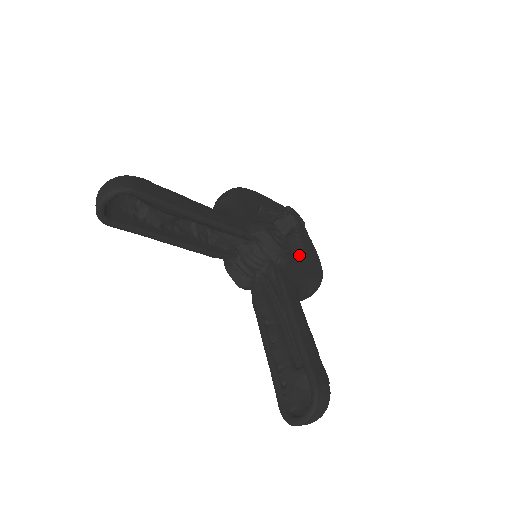
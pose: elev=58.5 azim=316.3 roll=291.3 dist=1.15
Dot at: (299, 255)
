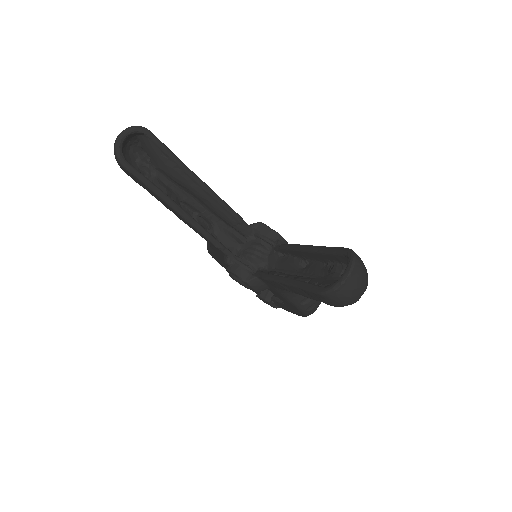
Dot at: occluded
